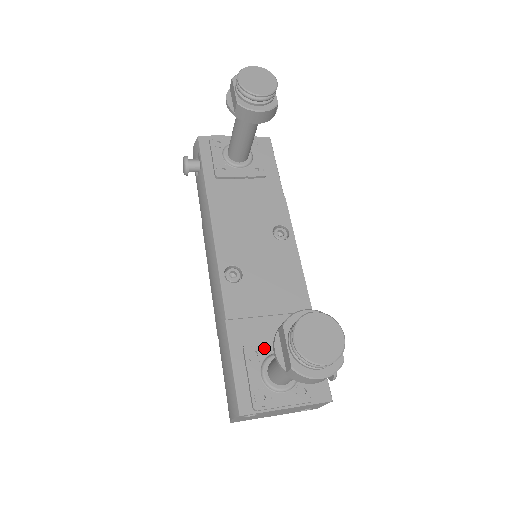
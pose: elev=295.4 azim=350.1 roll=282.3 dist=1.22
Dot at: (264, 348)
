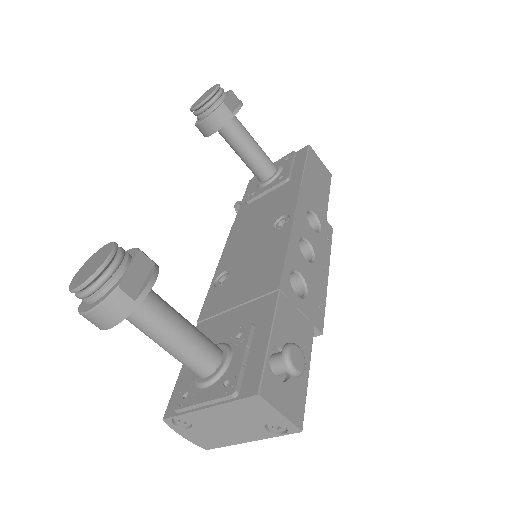
Dot at: occluded
